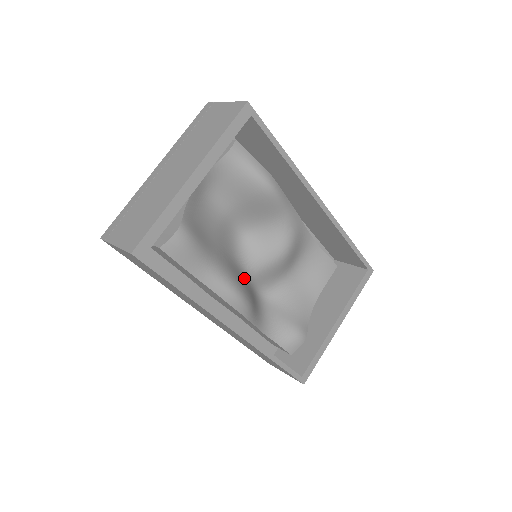
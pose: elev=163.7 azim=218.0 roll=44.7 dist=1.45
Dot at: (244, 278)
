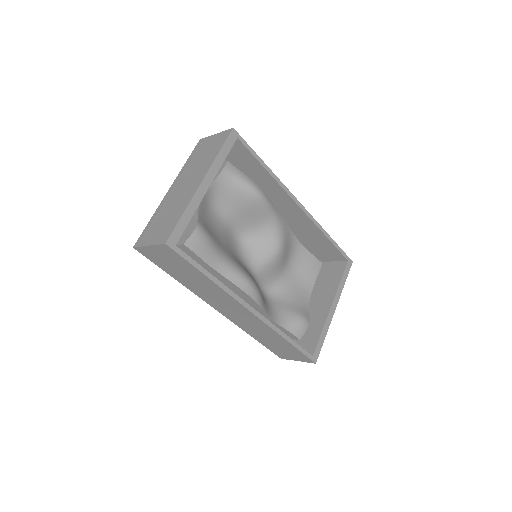
Dot at: (250, 274)
